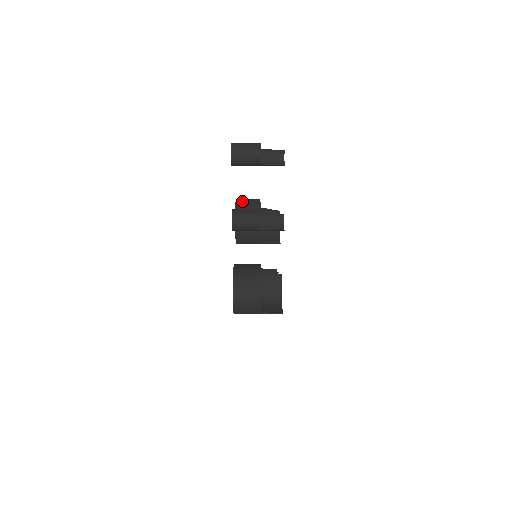
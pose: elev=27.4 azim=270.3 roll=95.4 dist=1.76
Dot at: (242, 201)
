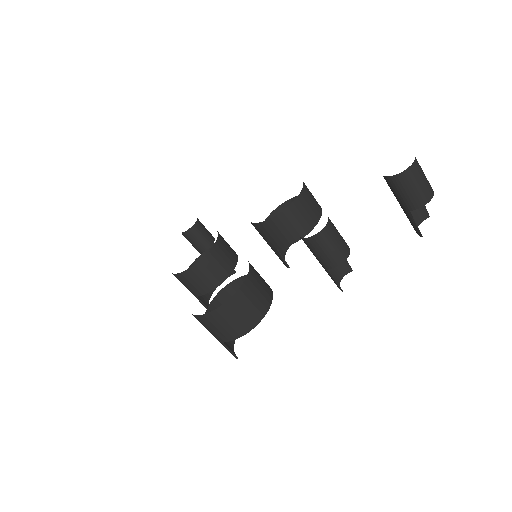
Dot at: (309, 192)
